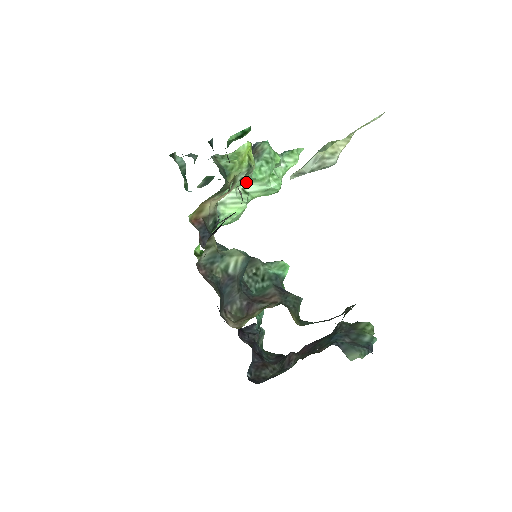
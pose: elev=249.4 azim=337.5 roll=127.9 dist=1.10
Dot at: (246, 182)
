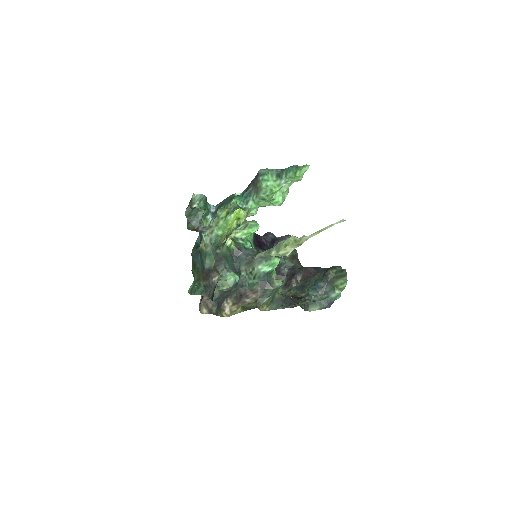
Dot at: occluded
